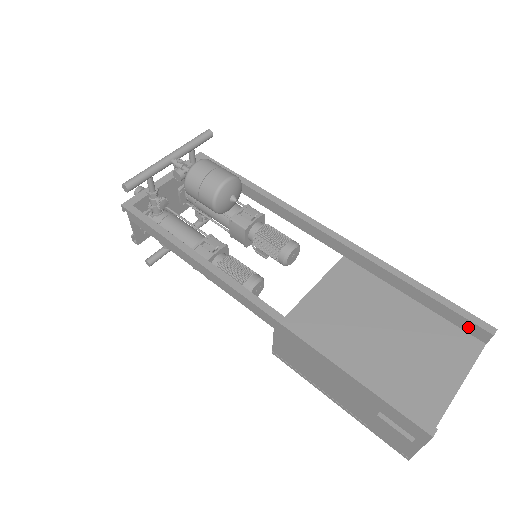
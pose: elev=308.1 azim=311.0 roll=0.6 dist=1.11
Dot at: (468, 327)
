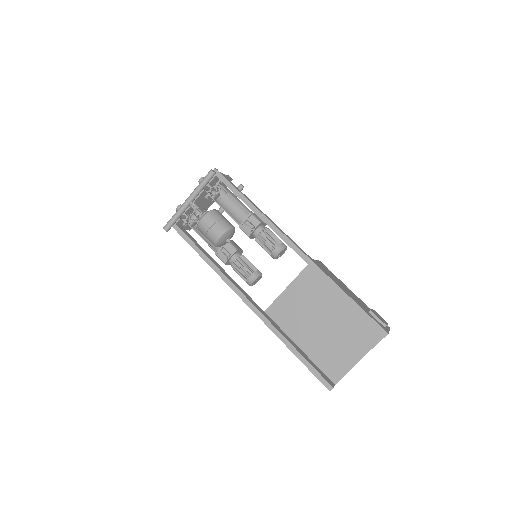
Dot at: occluded
